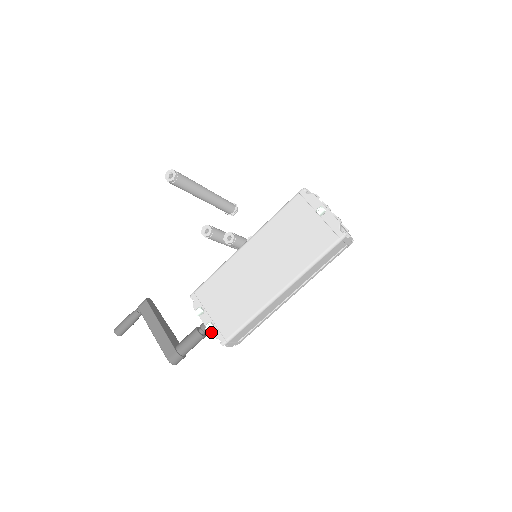
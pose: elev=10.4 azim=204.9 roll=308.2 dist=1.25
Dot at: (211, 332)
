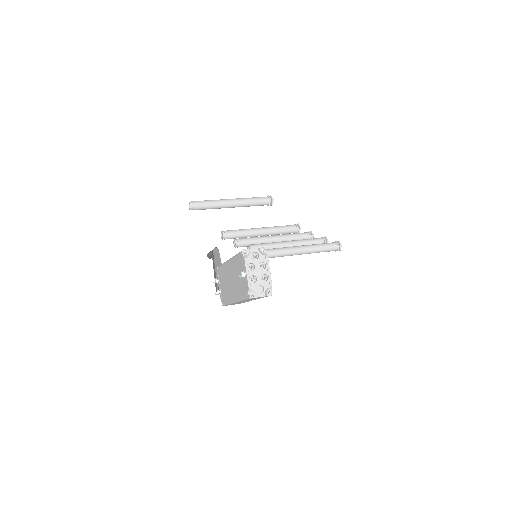
Dot at: (220, 295)
